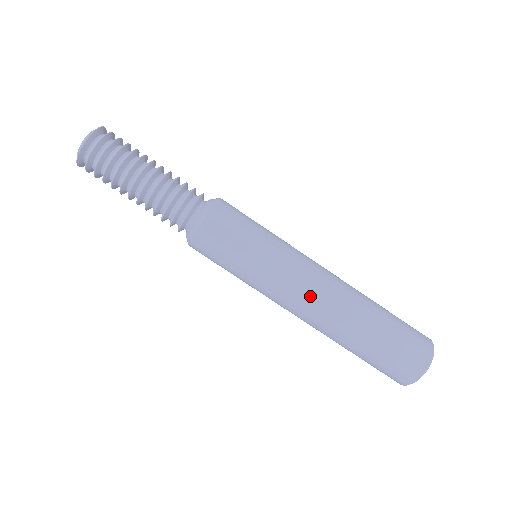
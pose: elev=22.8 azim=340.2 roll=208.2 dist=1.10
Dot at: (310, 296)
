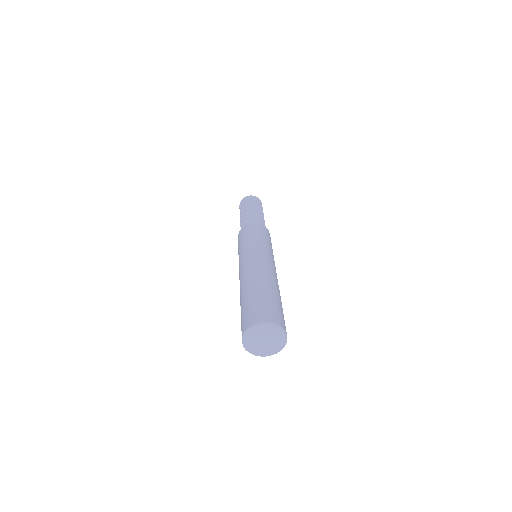
Dot at: (241, 272)
